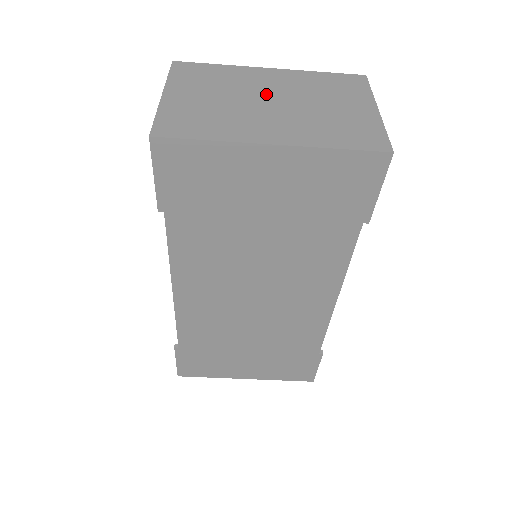
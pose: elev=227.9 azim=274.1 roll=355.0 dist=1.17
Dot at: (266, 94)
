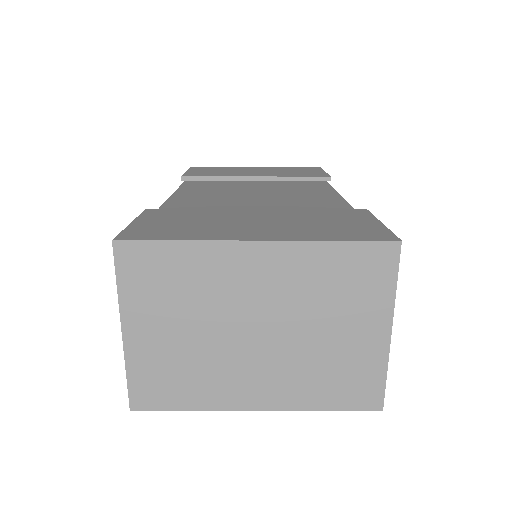
Dot at: (250, 315)
